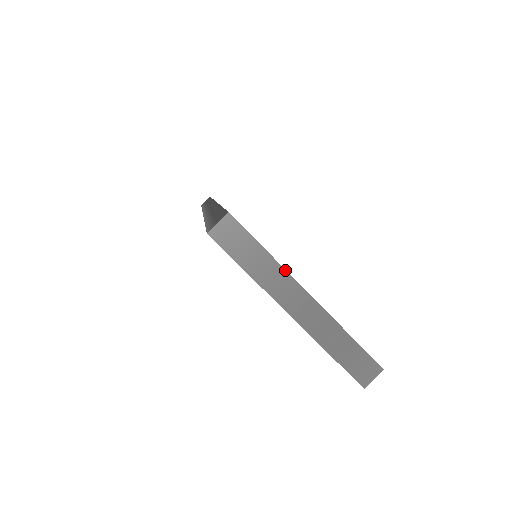
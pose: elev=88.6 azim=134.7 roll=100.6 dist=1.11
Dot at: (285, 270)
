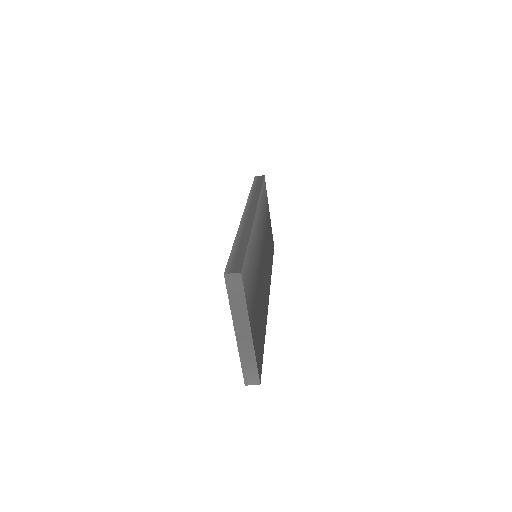
Dot at: (248, 314)
